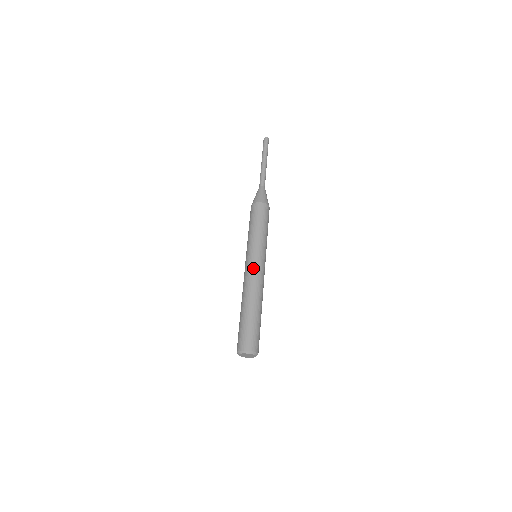
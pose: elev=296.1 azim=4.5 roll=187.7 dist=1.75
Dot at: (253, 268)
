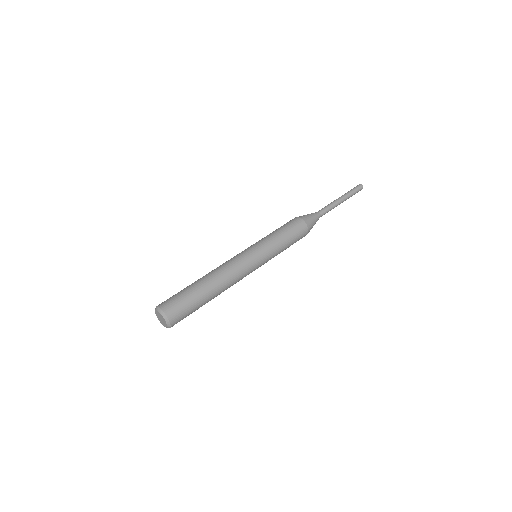
Dot at: (236, 256)
